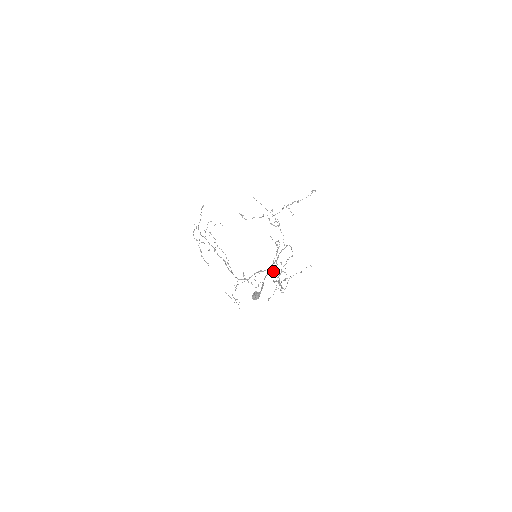
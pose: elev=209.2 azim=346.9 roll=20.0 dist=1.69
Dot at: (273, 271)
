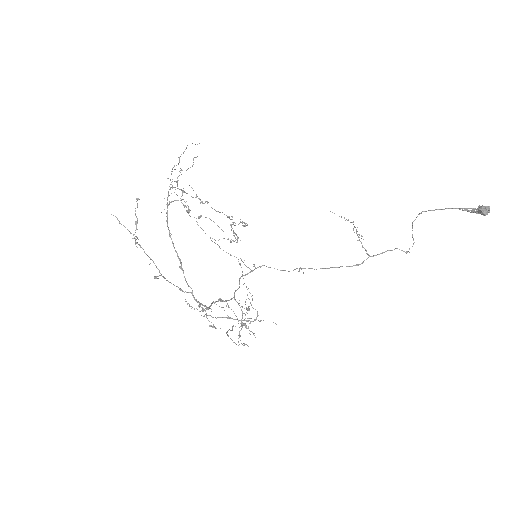
Dot at: (362, 245)
